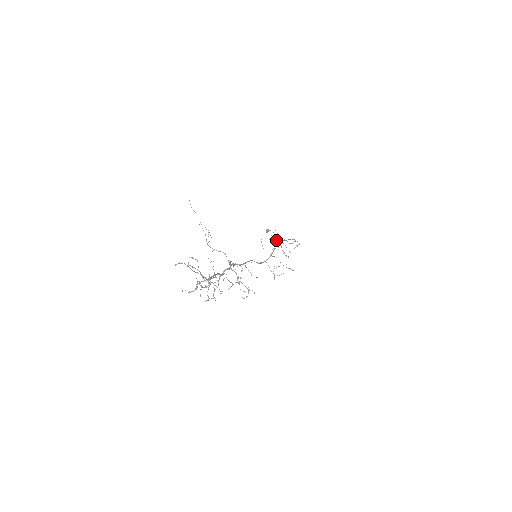
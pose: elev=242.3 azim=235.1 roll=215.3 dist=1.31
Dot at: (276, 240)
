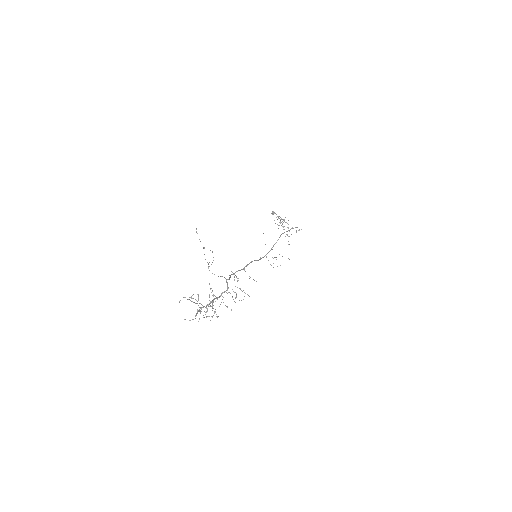
Dot at: occluded
